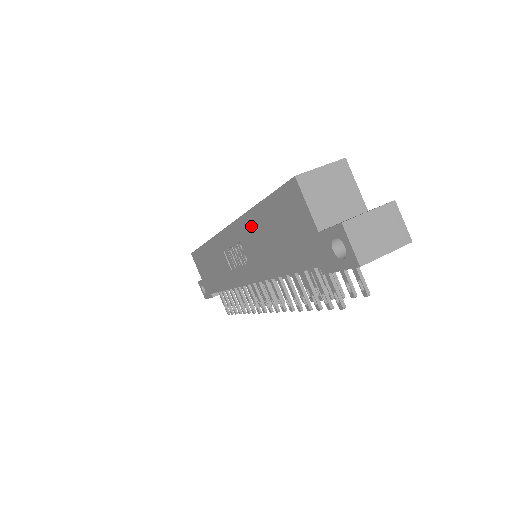
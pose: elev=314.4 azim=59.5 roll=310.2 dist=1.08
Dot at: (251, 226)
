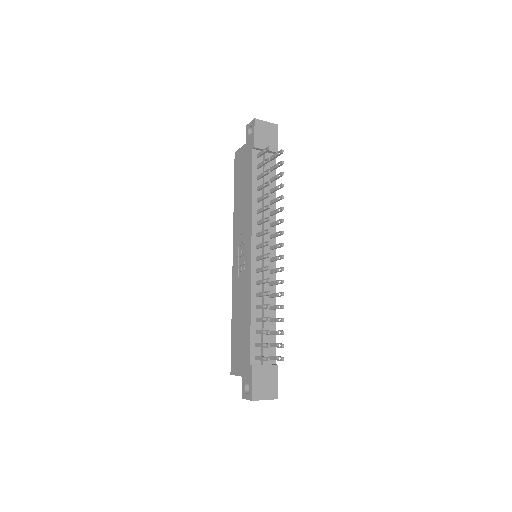
Dot at: (237, 212)
